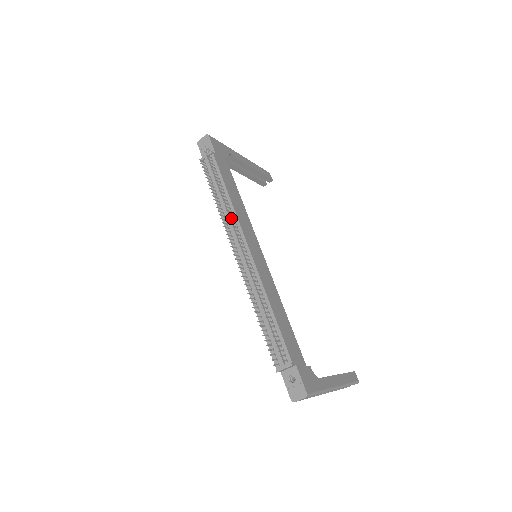
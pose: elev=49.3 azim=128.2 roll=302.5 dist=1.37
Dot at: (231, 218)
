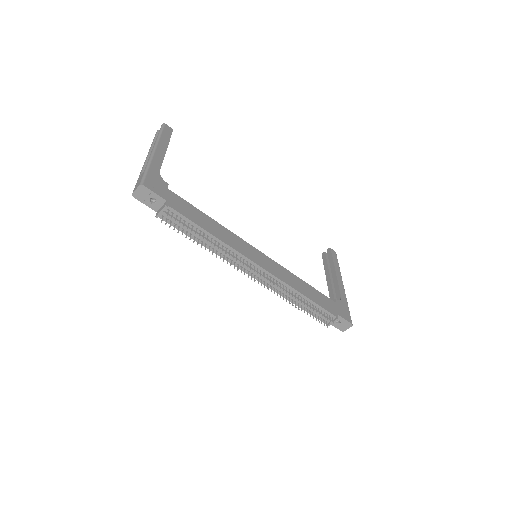
Dot at: (233, 256)
